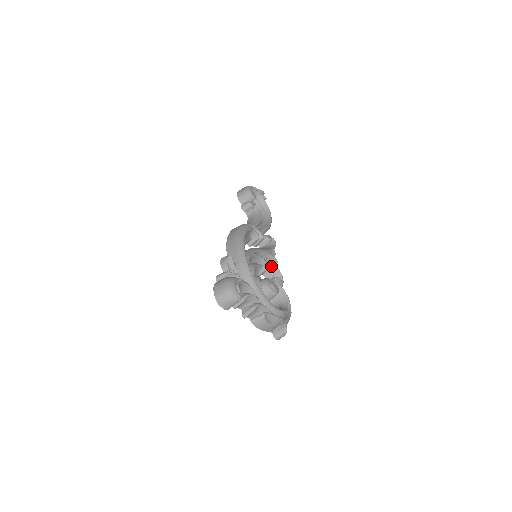
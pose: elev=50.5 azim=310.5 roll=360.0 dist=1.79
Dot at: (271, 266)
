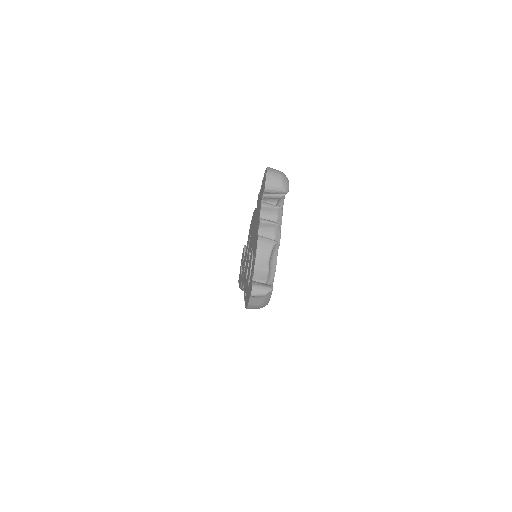
Dot at: occluded
